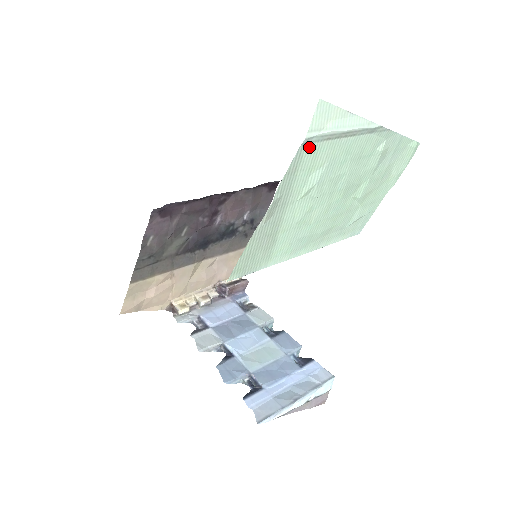
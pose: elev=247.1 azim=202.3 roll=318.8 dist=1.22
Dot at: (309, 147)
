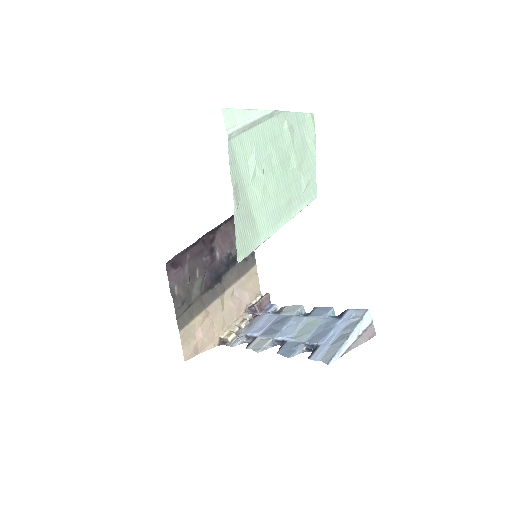
Dot at: (234, 141)
